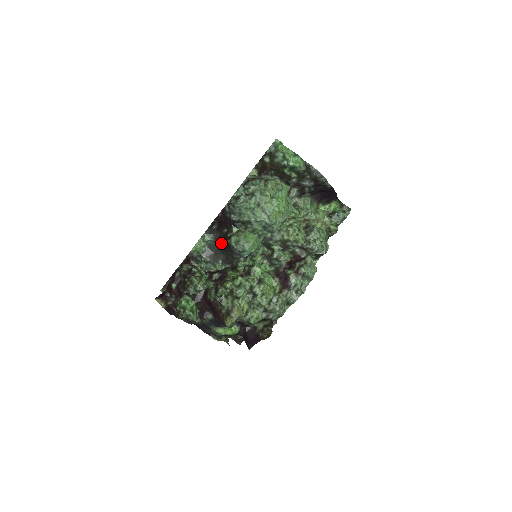
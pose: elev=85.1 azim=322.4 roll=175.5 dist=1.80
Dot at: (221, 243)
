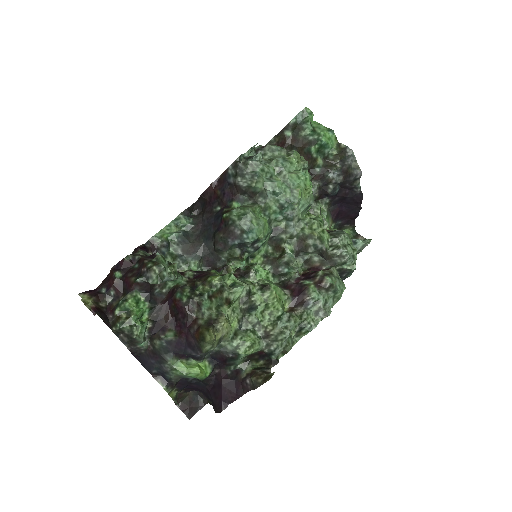
Dot at: (206, 228)
